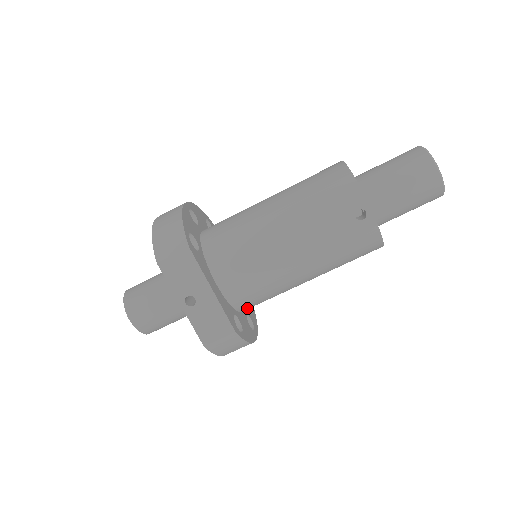
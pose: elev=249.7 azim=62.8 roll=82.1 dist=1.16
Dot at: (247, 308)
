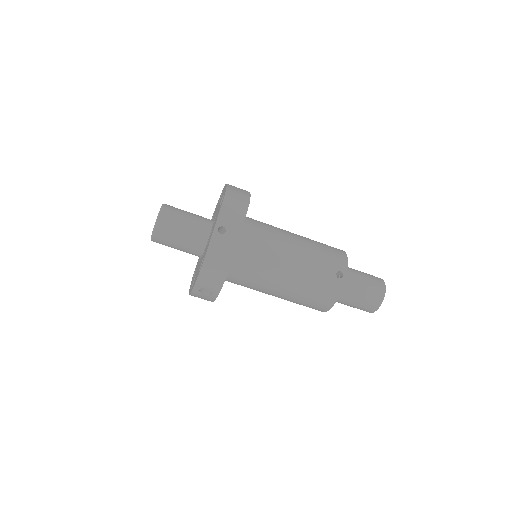
Dot at: (230, 275)
